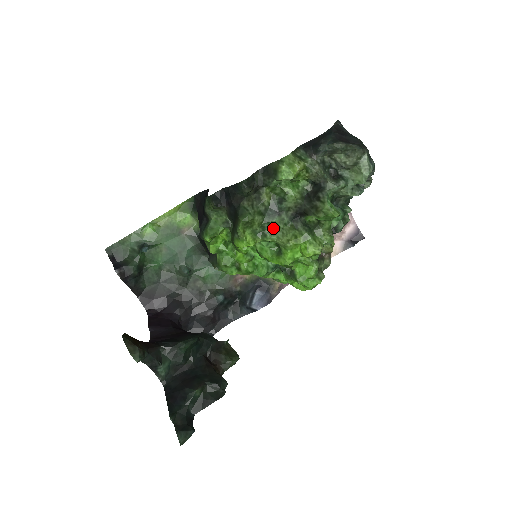
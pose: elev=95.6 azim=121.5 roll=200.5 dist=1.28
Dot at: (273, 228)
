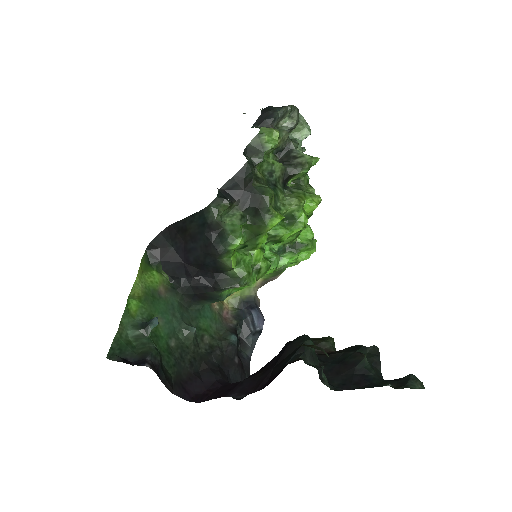
Dot at: (279, 200)
